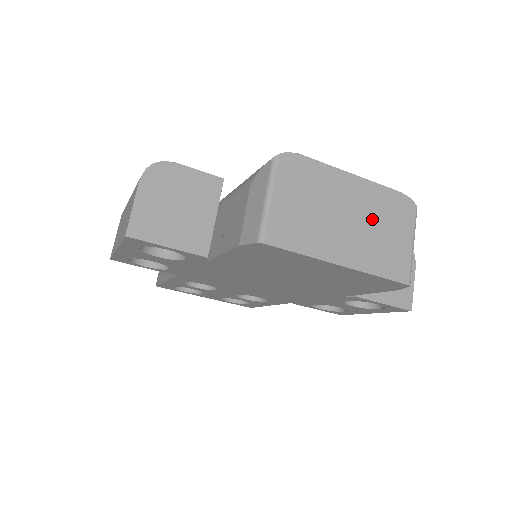
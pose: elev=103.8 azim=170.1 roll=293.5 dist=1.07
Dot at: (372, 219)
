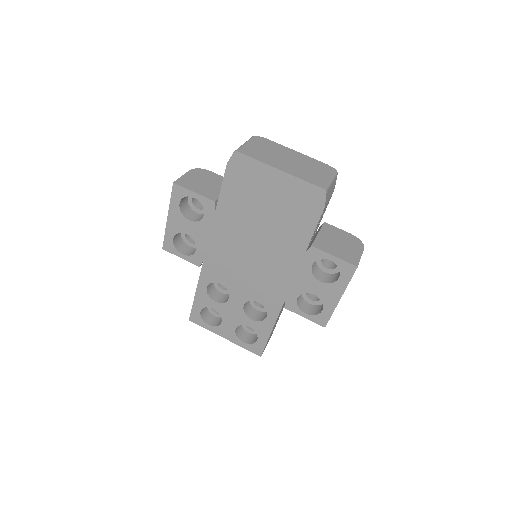
Dot at: (305, 165)
